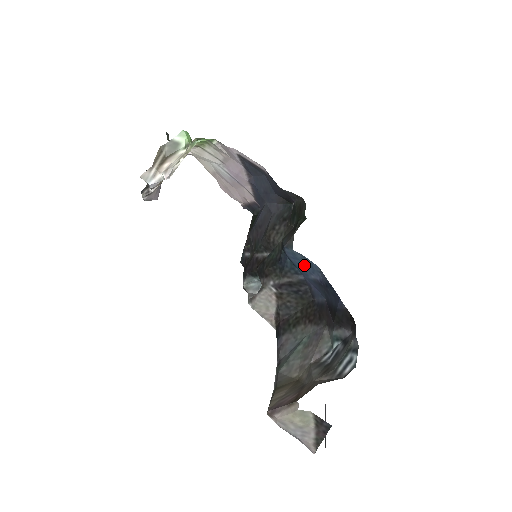
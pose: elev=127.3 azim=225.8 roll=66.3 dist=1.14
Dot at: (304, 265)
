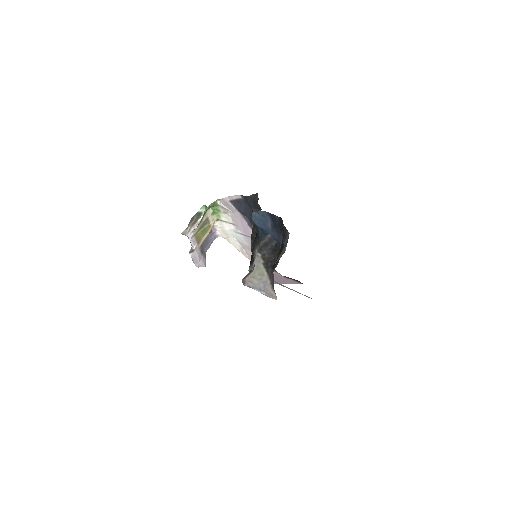
Dot at: (263, 221)
